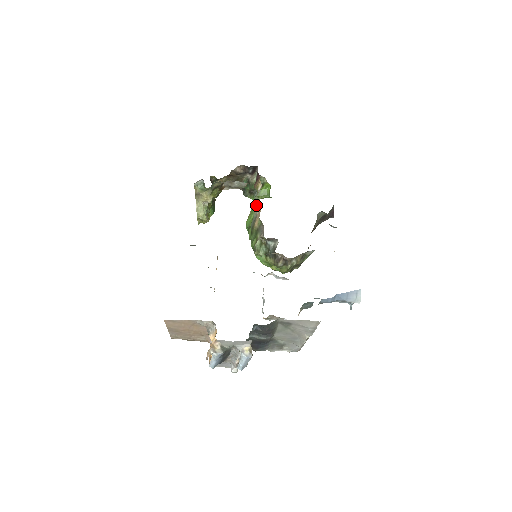
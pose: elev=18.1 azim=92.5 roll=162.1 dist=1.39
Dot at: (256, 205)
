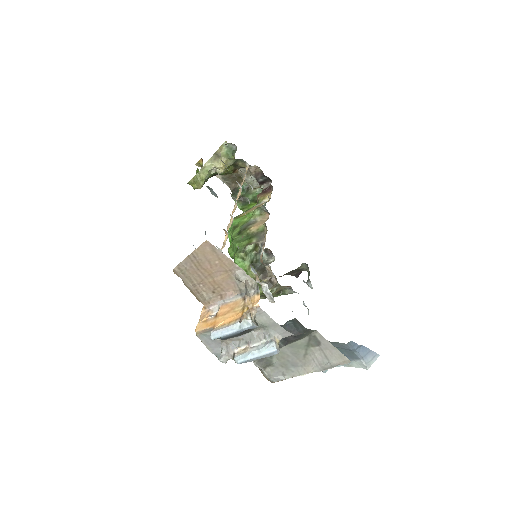
Dot at: (261, 212)
